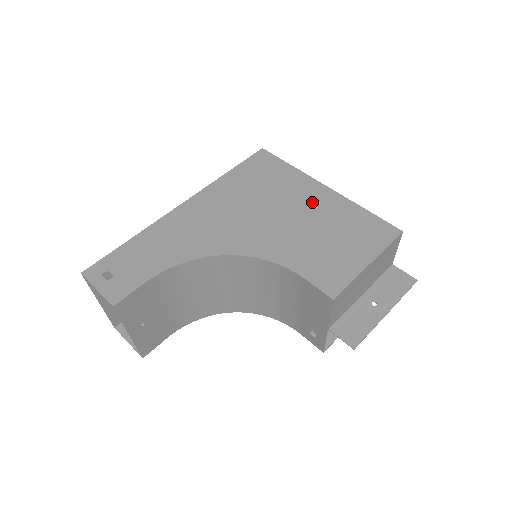
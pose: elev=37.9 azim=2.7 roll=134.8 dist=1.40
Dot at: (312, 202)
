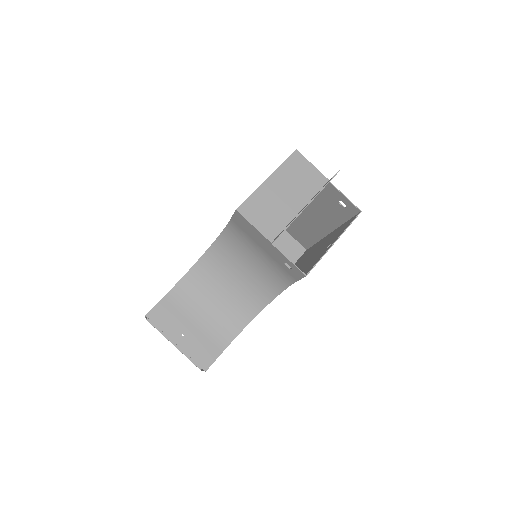
Dot at: occluded
